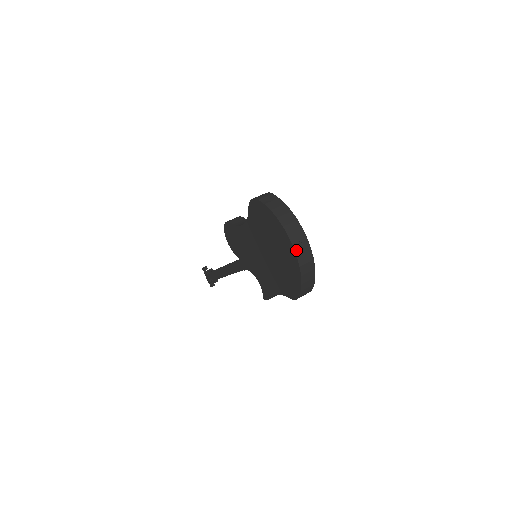
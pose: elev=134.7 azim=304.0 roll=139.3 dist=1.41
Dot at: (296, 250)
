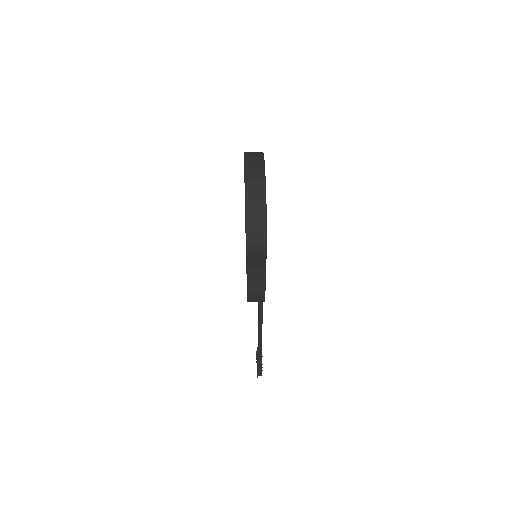
Dot at: (246, 174)
